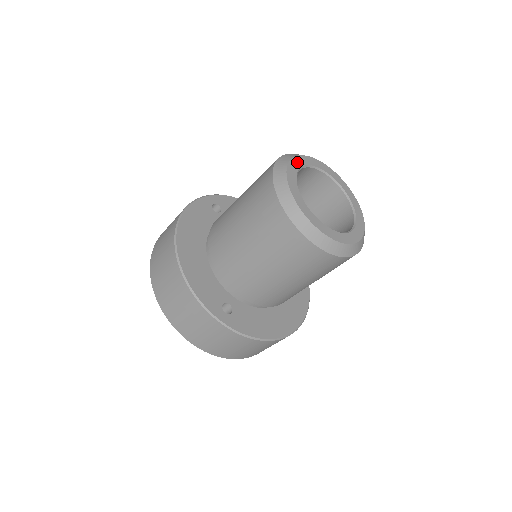
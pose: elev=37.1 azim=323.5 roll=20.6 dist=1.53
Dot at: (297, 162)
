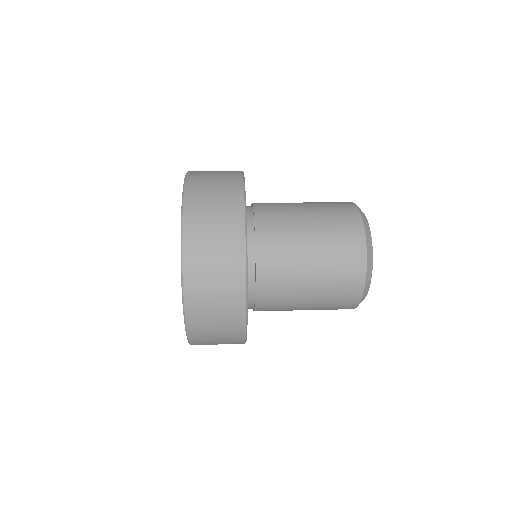
Dot at: occluded
